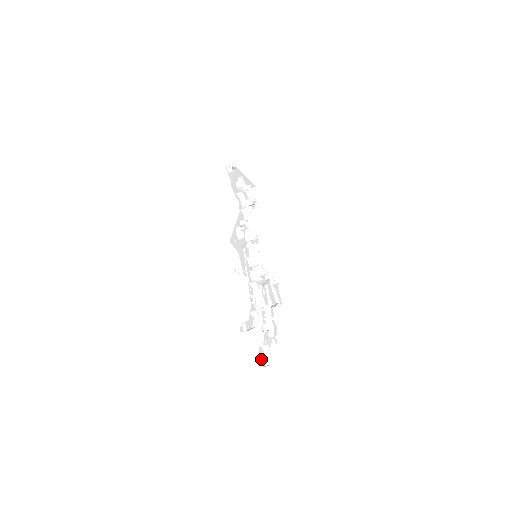
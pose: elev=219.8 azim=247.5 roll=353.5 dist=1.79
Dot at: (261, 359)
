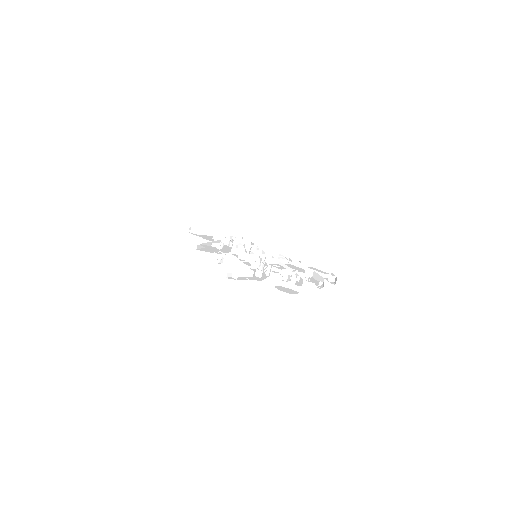
Dot at: (283, 291)
